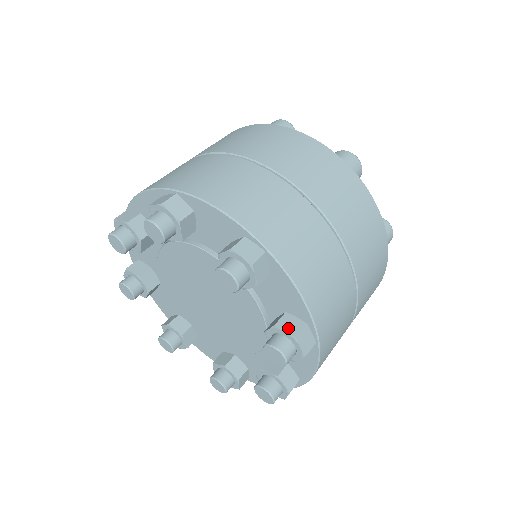
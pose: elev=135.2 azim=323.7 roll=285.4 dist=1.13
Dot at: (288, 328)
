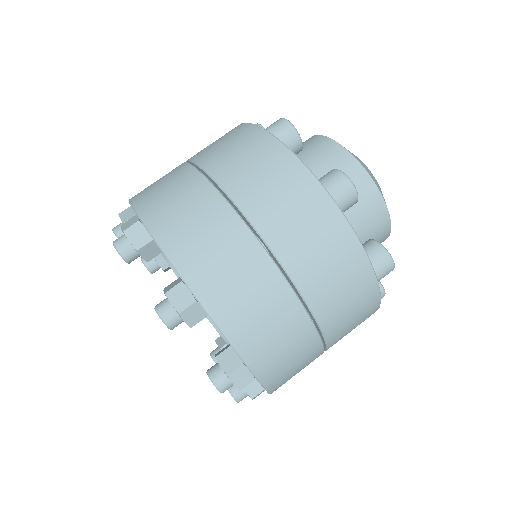
Dot at: (250, 390)
